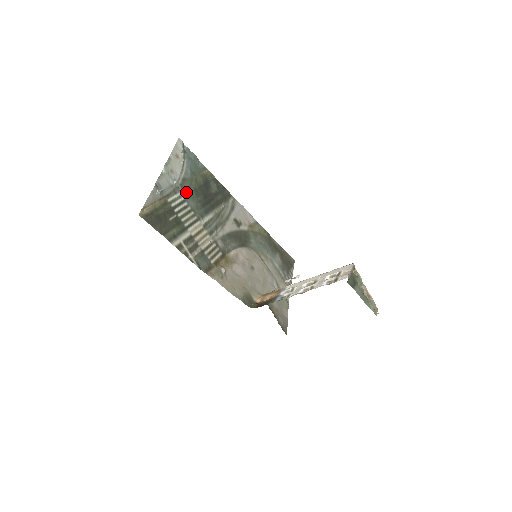
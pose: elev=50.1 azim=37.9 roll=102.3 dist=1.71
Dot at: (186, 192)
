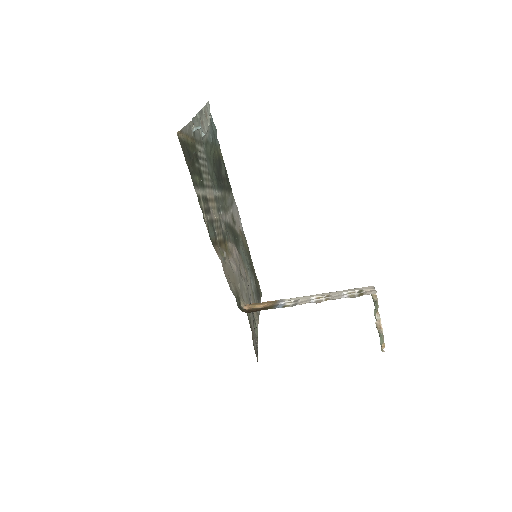
Dot at: (207, 153)
